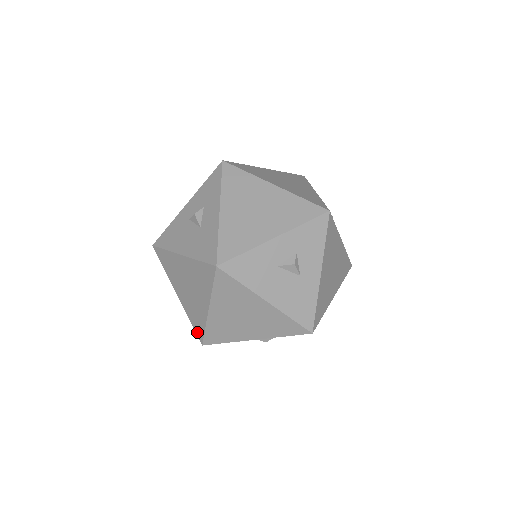
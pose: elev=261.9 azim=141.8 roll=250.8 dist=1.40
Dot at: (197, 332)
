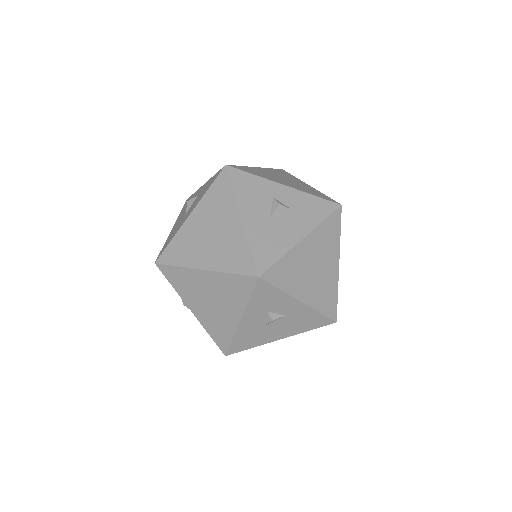
Dot at: occluded
